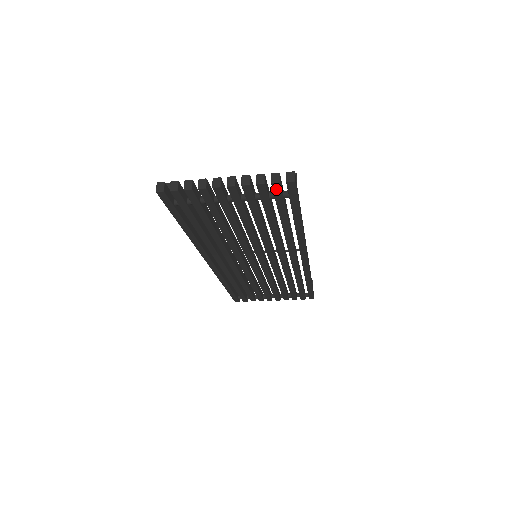
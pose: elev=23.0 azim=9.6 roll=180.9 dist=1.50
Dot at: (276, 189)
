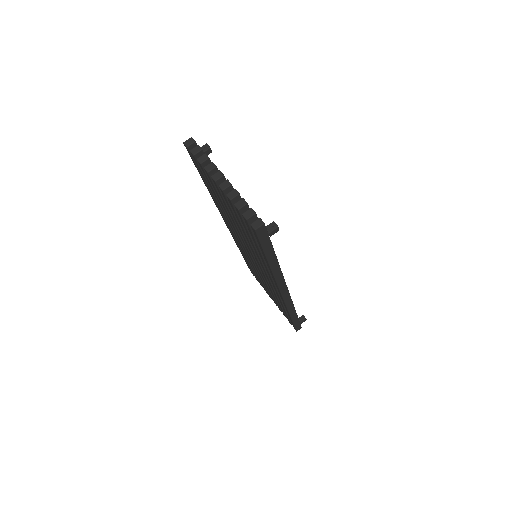
Dot at: (246, 222)
